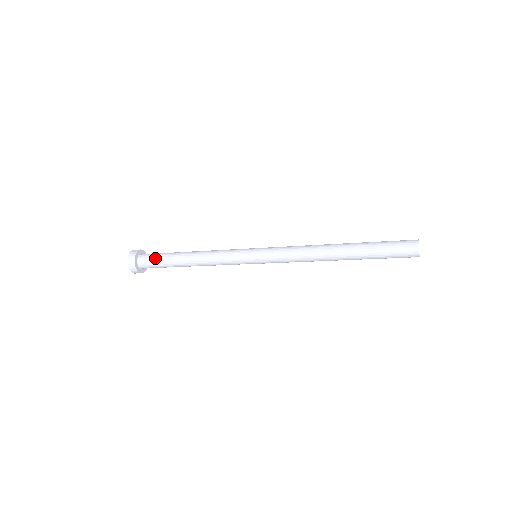
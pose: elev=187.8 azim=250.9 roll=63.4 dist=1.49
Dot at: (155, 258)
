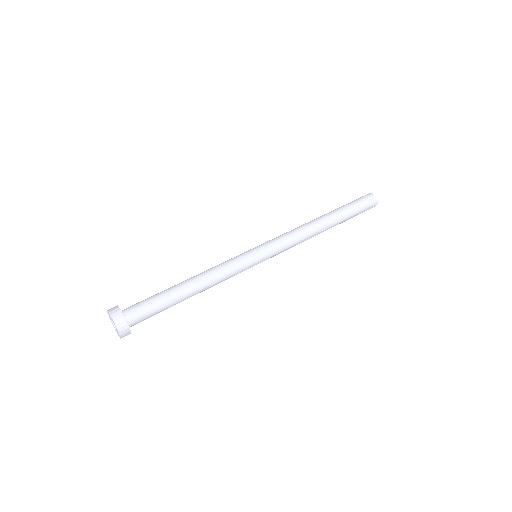
Dot at: occluded
